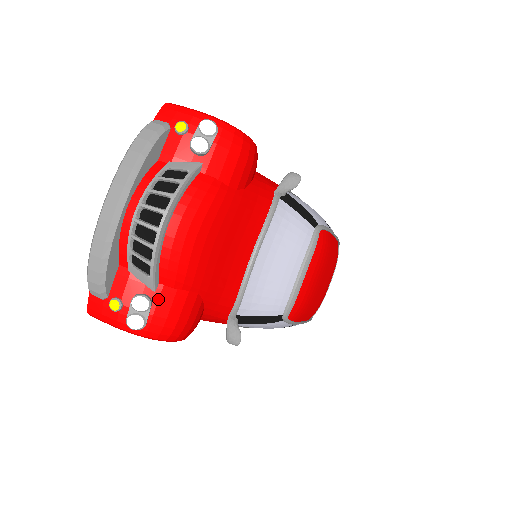
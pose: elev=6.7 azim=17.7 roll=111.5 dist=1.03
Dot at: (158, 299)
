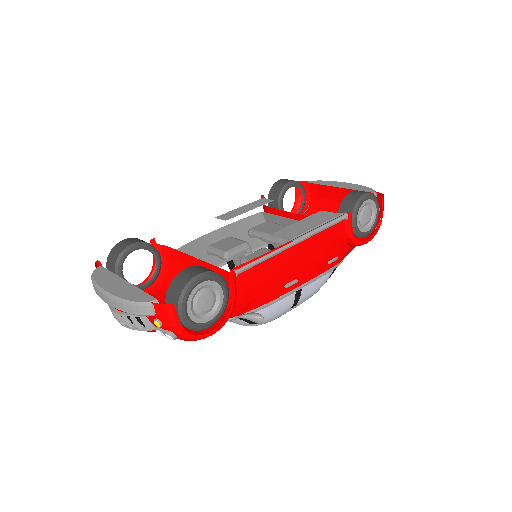
Dot at: occluded
